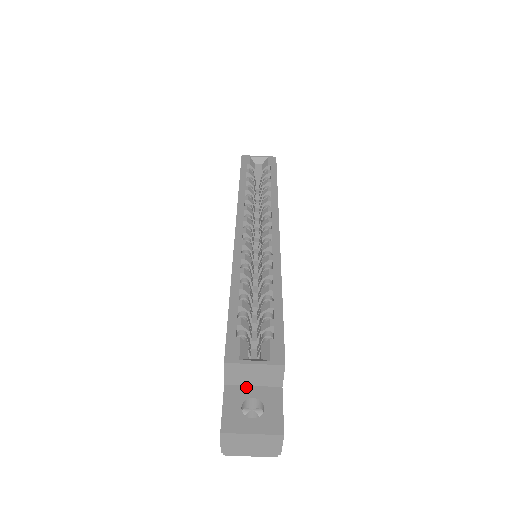
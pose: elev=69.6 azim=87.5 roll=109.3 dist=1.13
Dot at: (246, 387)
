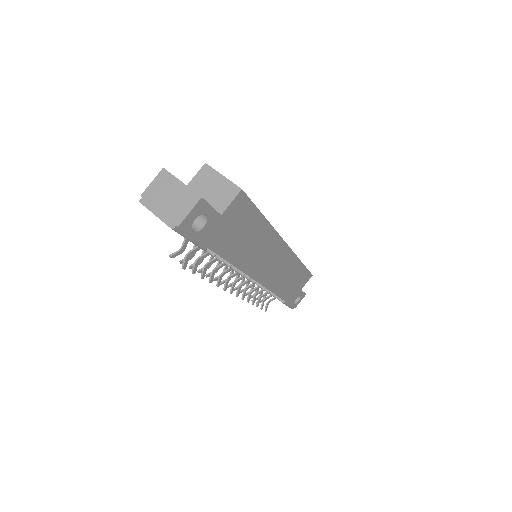
Dot at: occluded
